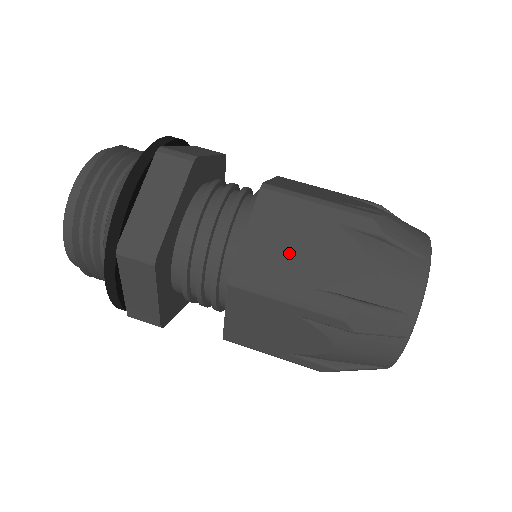
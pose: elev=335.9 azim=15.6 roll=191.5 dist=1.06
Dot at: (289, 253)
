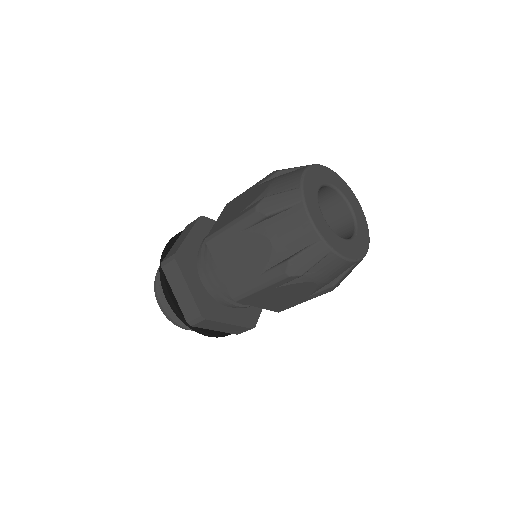
Dot at: (233, 211)
